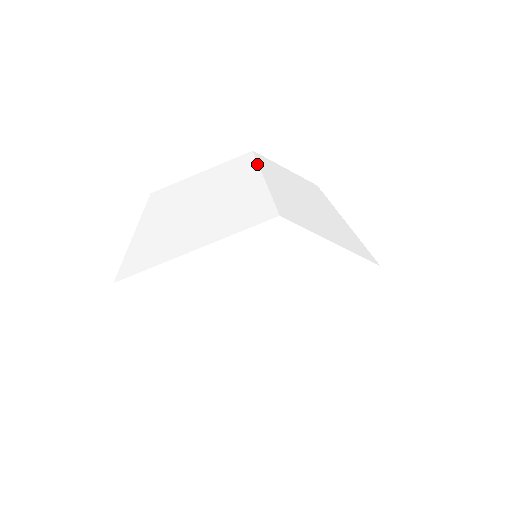
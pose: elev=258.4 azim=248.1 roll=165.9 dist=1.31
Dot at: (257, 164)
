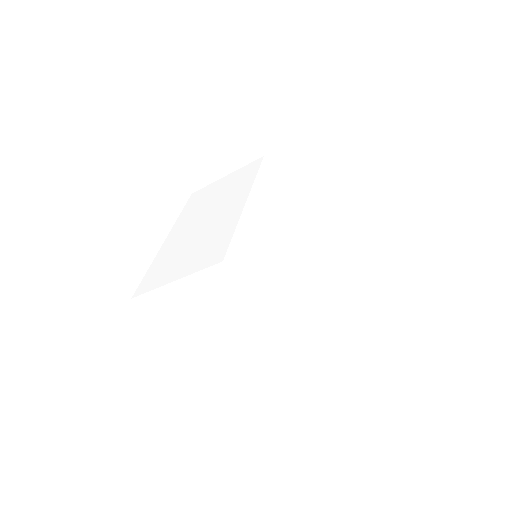
Dot at: (253, 181)
